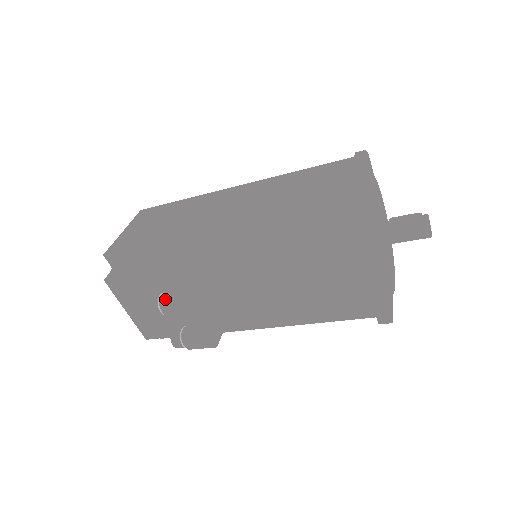
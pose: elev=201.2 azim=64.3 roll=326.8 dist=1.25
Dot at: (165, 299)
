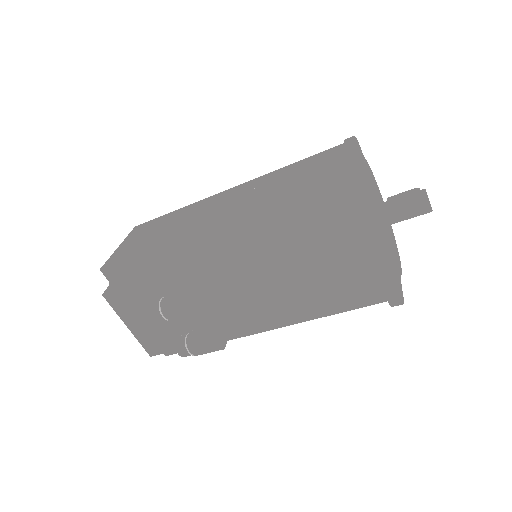
Dot at: (166, 302)
